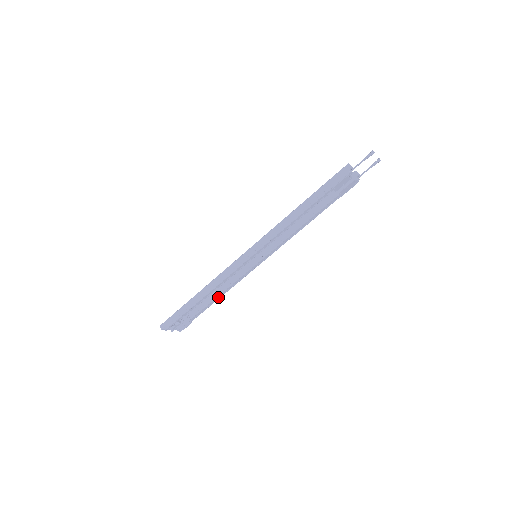
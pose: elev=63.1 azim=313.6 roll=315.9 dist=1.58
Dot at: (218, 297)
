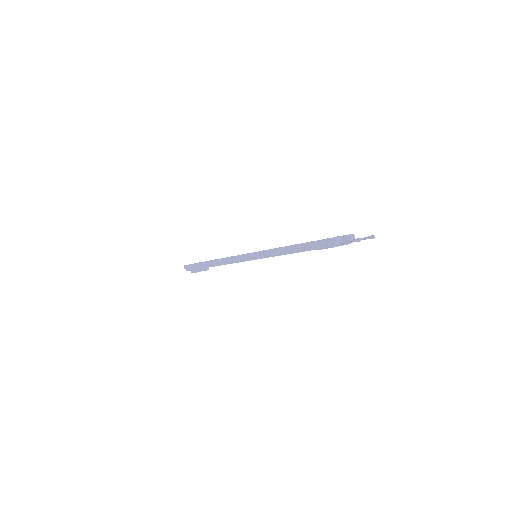
Dot at: occluded
